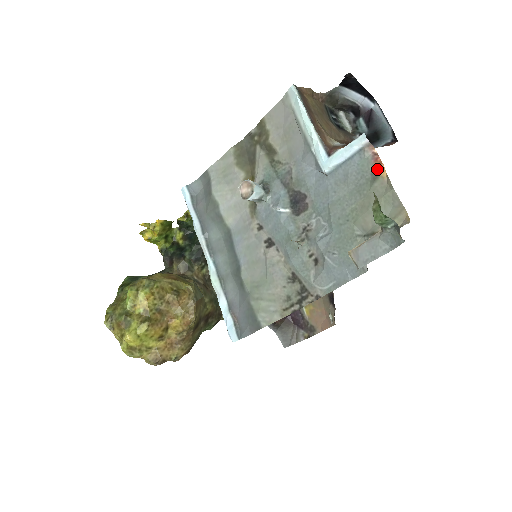
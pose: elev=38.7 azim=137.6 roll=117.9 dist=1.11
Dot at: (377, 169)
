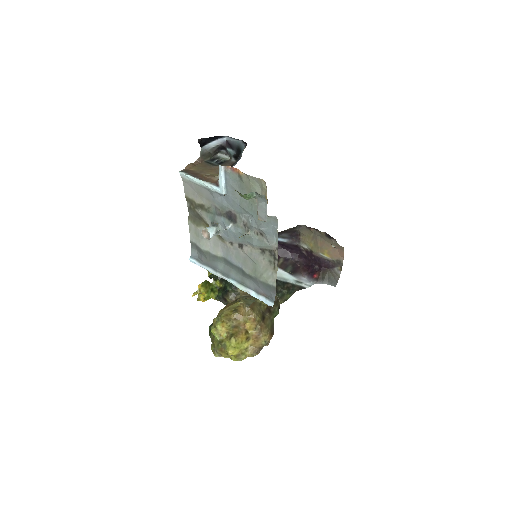
Dot at: (238, 173)
